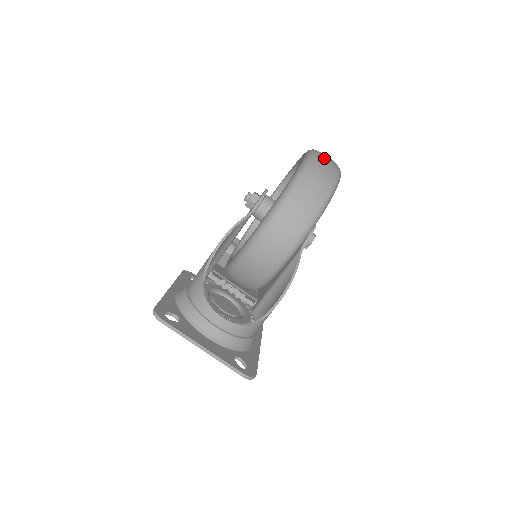
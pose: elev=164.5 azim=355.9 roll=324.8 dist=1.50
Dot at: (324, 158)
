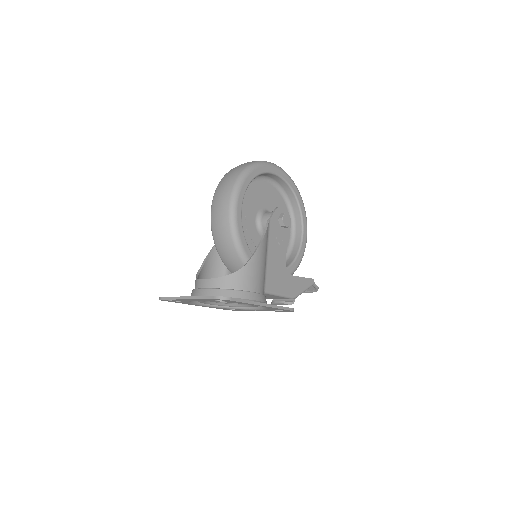
Dot at: occluded
